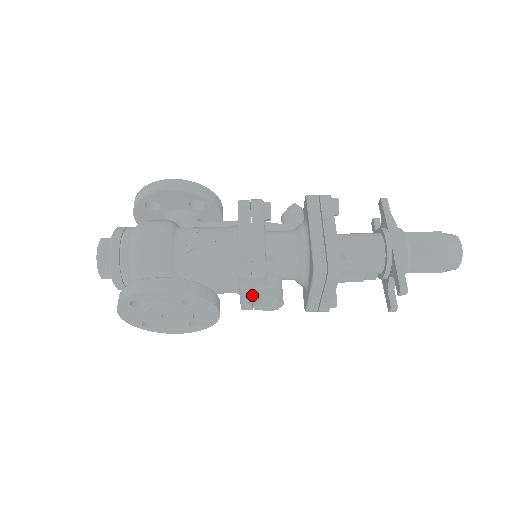
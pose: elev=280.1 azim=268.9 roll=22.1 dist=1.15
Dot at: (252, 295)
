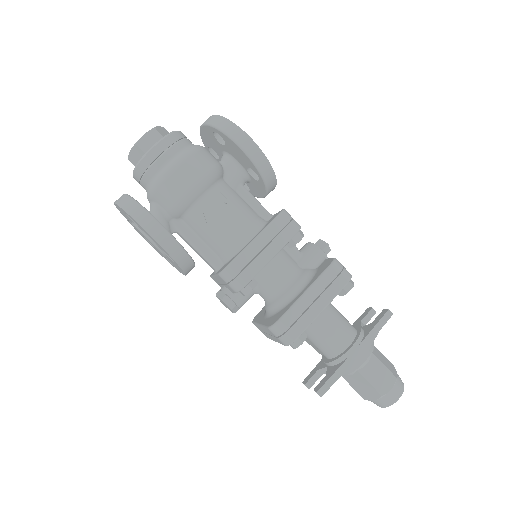
Dot at: occluded
